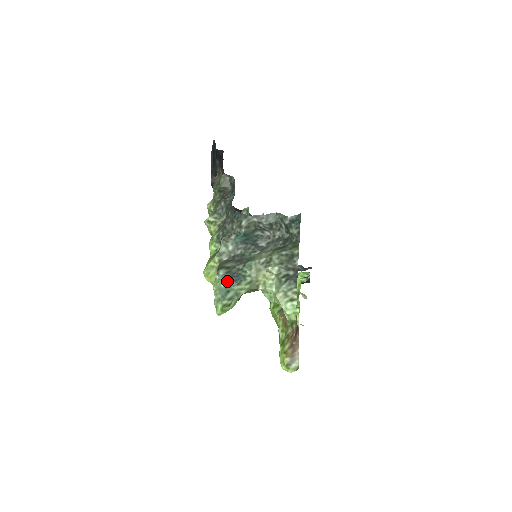
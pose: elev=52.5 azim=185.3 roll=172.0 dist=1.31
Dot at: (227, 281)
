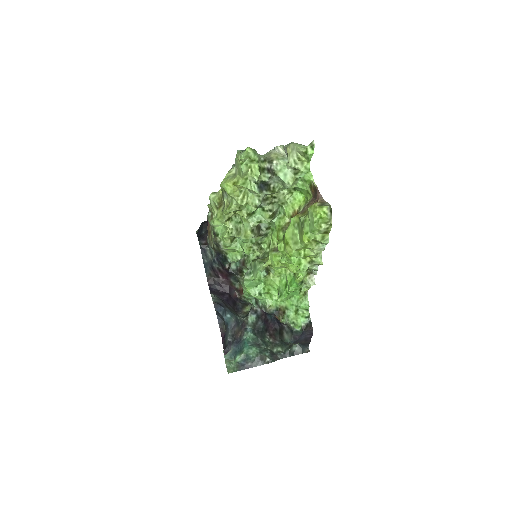
Dot at: occluded
